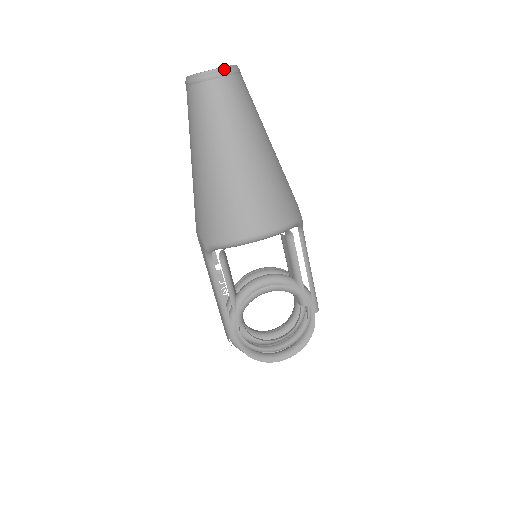
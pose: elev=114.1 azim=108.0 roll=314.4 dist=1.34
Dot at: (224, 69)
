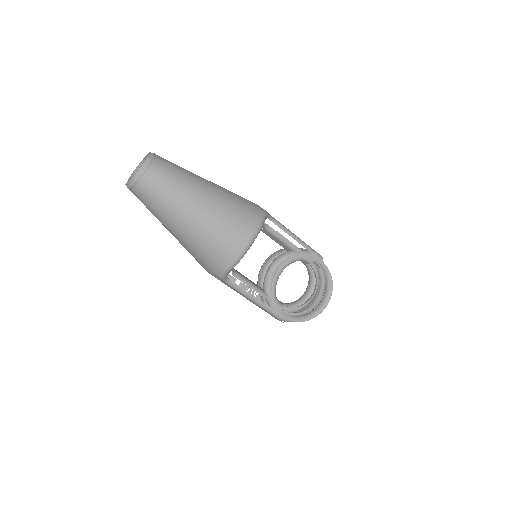
Dot at: (145, 163)
